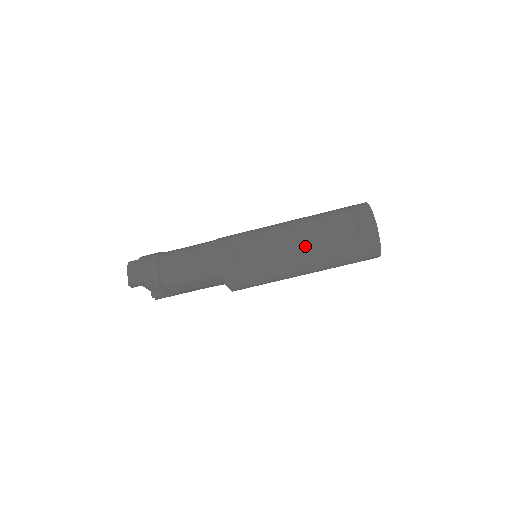
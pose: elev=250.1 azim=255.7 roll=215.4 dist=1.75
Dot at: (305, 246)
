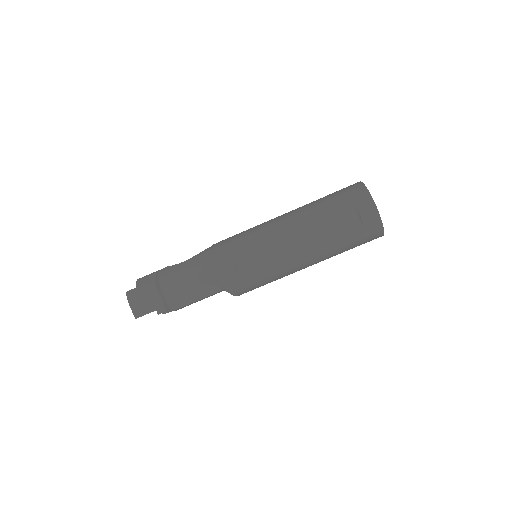
Dot at: (309, 248)
